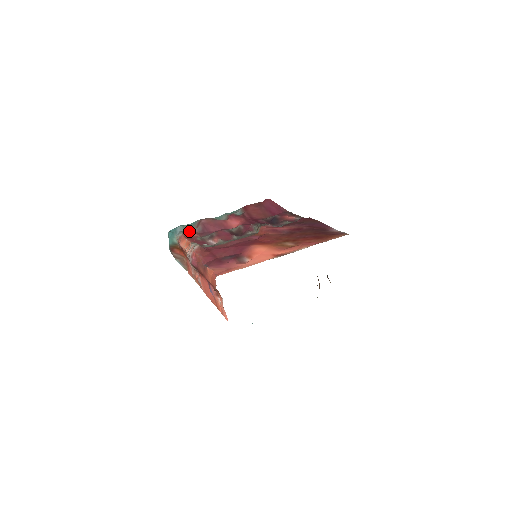
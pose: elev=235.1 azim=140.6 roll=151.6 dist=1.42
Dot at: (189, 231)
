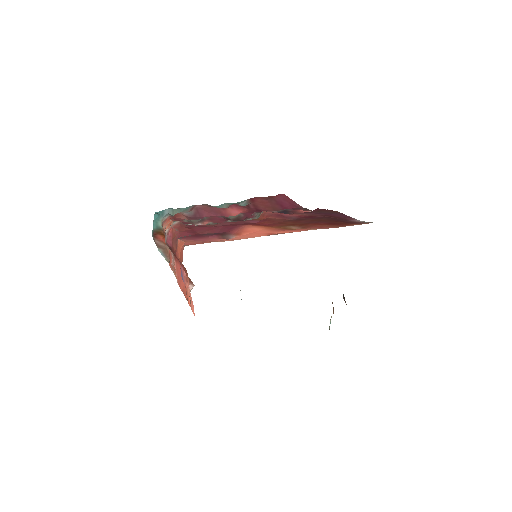
Dot at: (178, 213)
